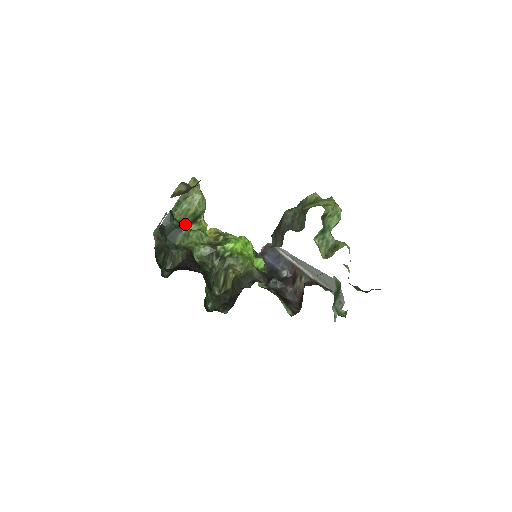
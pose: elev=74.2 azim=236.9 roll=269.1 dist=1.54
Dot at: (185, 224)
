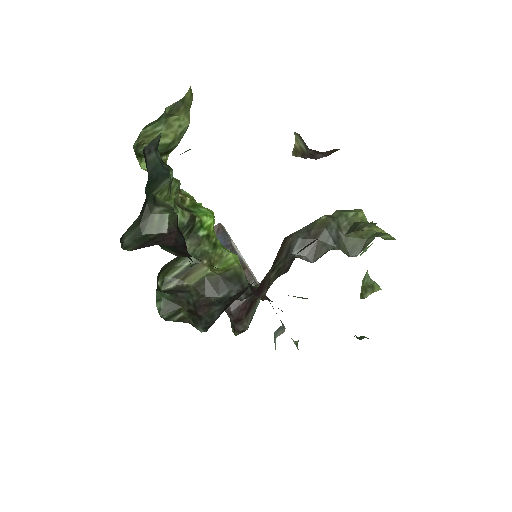
Dot at: (139, 152)
